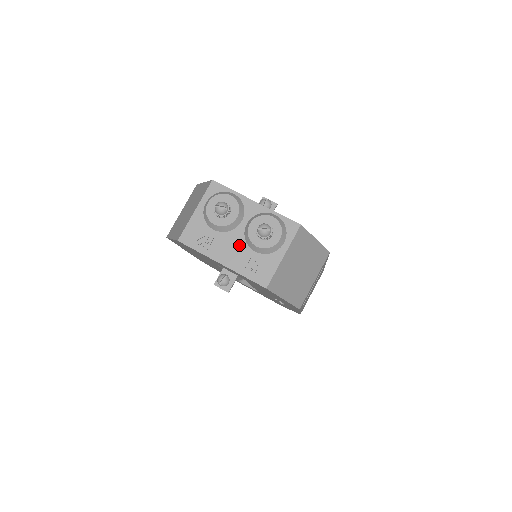
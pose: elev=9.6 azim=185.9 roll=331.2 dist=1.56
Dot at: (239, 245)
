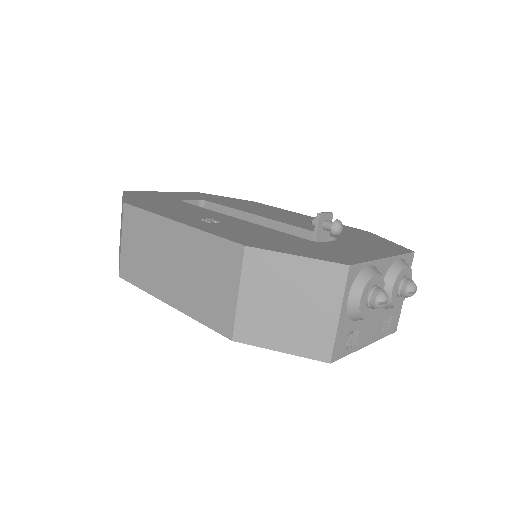
Dot at: (378, 315)
